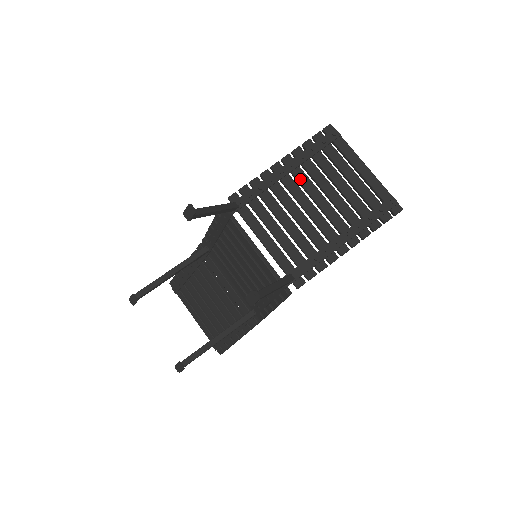
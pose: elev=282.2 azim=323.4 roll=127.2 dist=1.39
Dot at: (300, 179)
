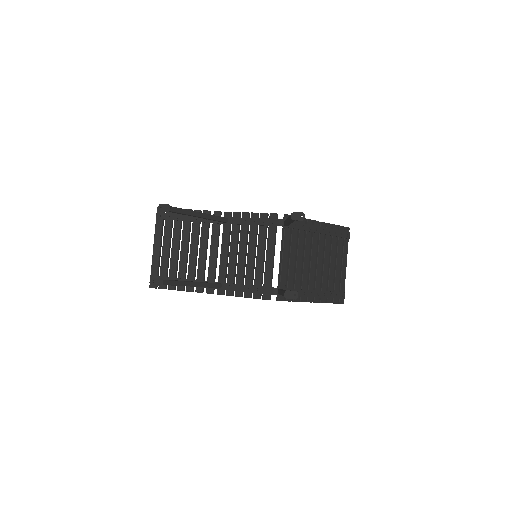
Dot at: (320, 242)
